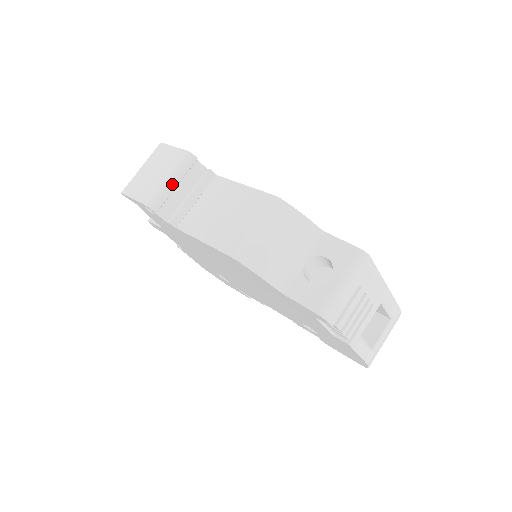
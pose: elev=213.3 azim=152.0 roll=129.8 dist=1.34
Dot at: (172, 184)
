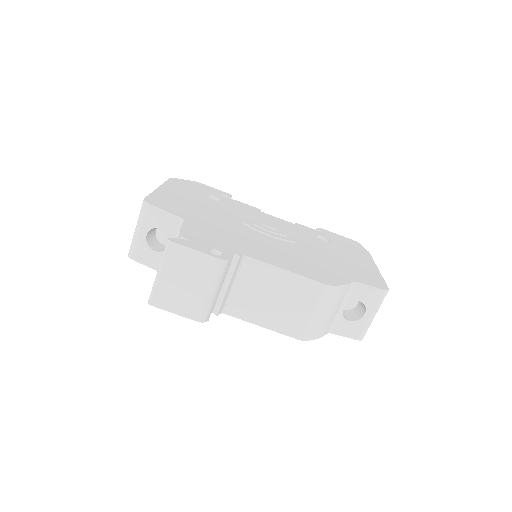
Dot at: (216, 294)
